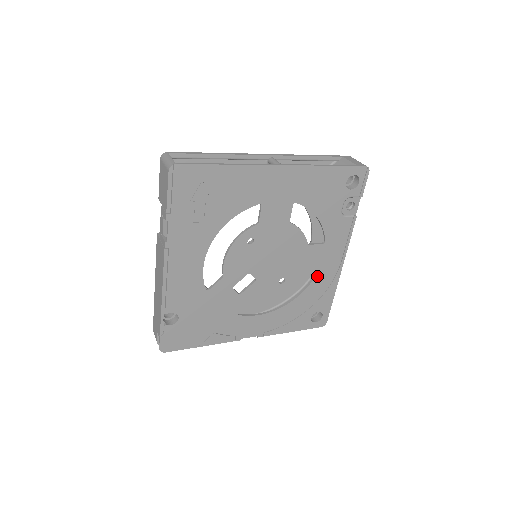
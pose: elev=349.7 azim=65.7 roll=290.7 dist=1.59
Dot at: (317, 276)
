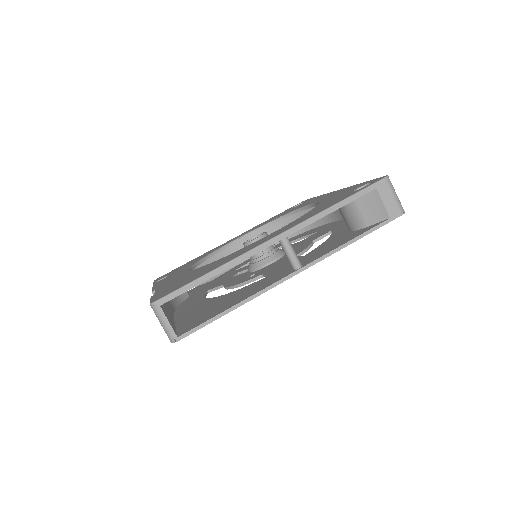
Dot at: occluded
